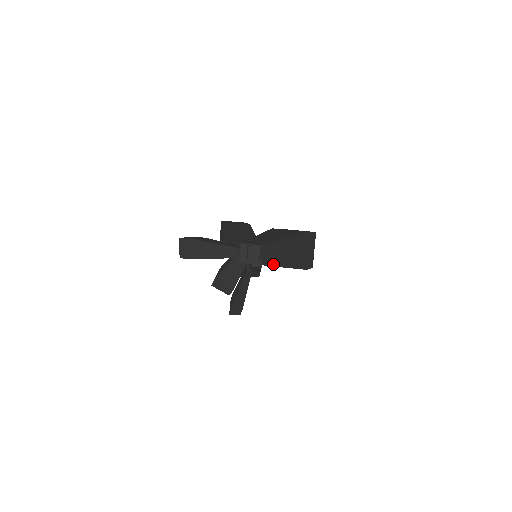
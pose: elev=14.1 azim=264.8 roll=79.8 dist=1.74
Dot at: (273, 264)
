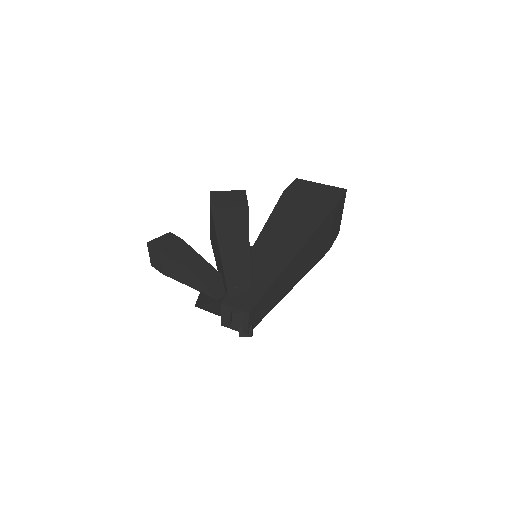
Dot at: (273, 305)
